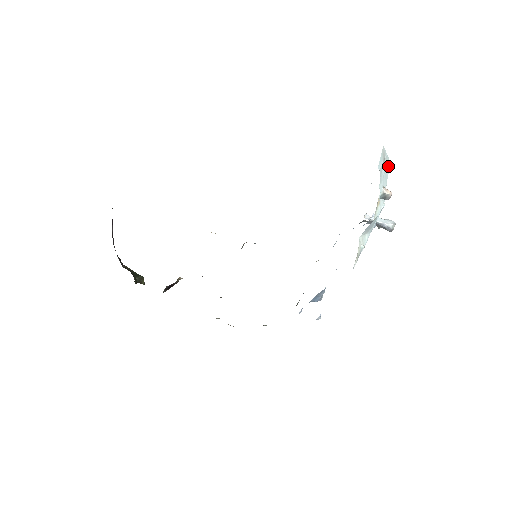
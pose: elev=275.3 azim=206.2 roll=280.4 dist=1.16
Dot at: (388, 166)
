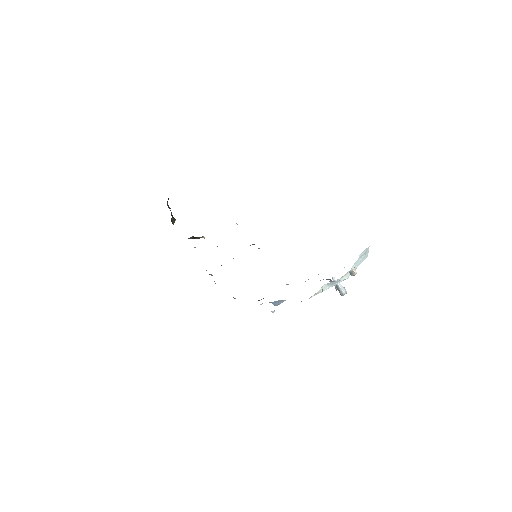
Dot at: (365, 258)
